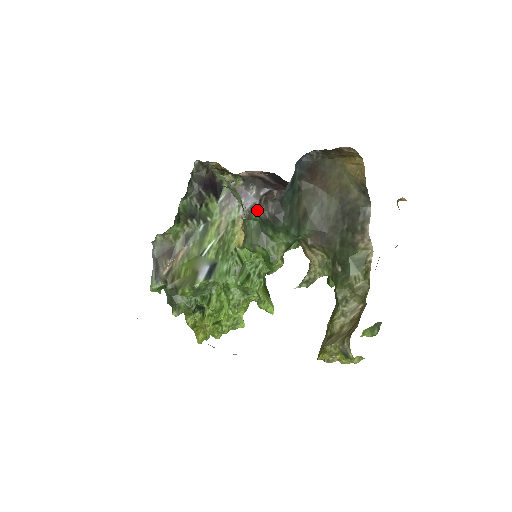
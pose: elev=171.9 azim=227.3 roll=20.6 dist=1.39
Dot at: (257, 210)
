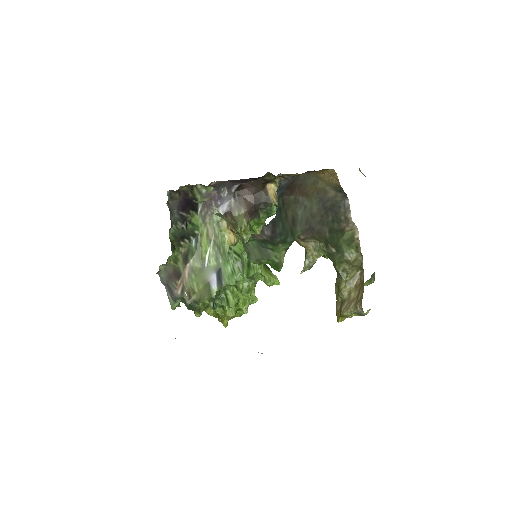
Dot at: (254, 235)
